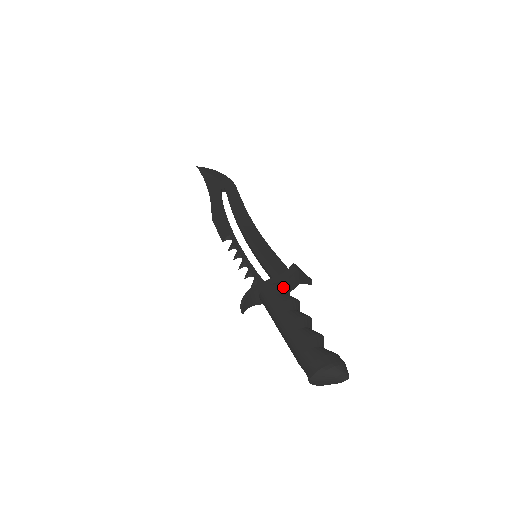
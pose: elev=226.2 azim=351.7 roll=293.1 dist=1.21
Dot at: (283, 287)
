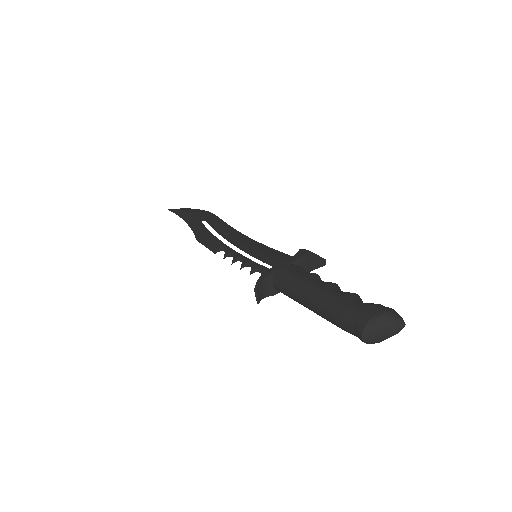
Dot at: (297, 267)
